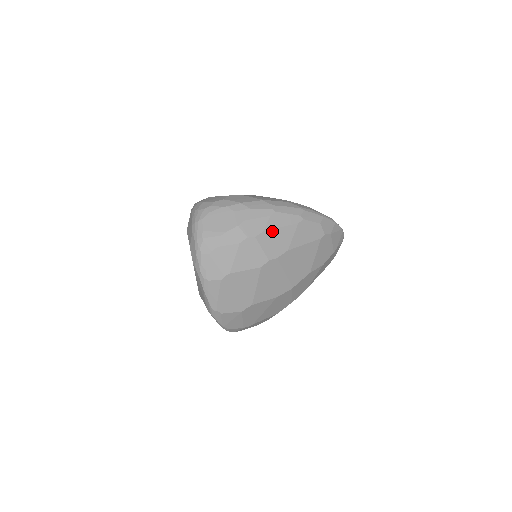
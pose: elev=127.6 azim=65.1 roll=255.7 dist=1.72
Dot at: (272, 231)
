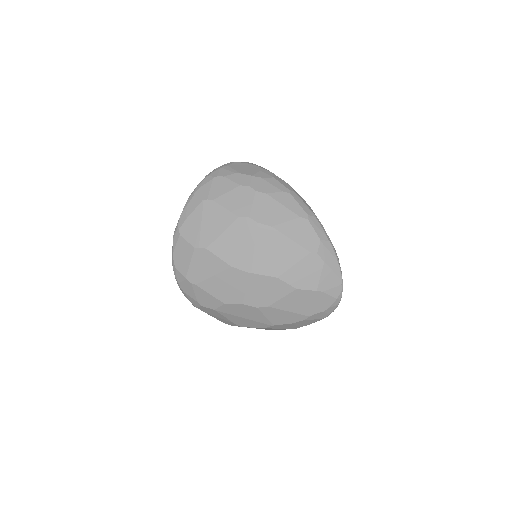
Dot at: (273, 201)
